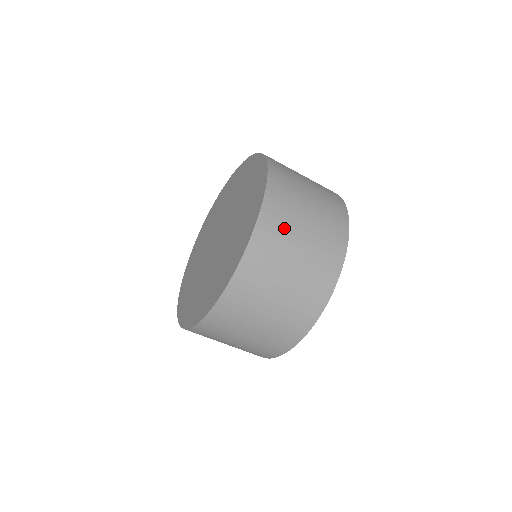
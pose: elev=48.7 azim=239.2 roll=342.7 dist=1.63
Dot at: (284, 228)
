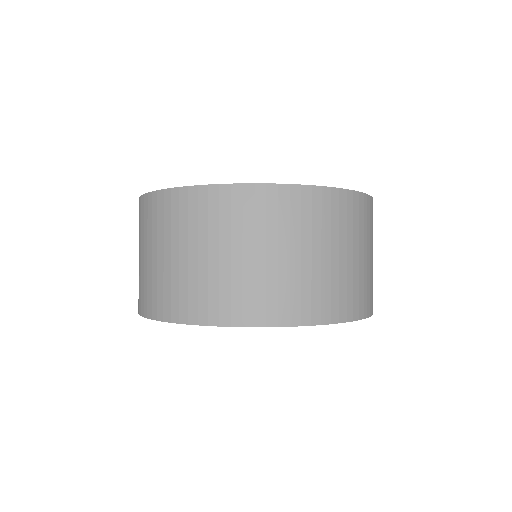
Dot at: (258, 223)
